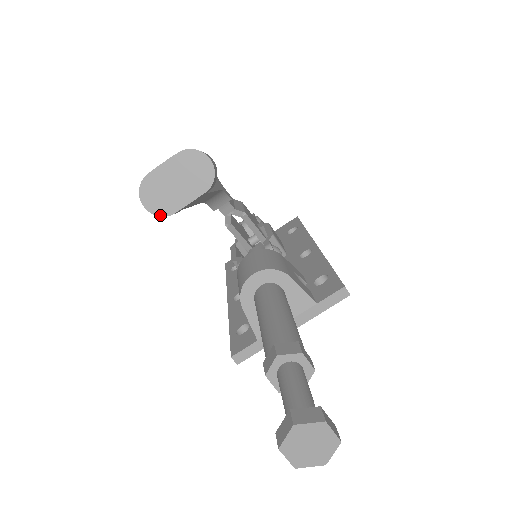
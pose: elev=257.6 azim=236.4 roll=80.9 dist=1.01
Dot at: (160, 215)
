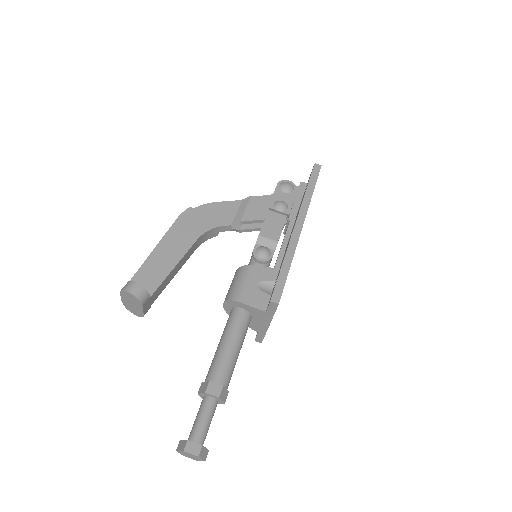
Dot at: occluded
